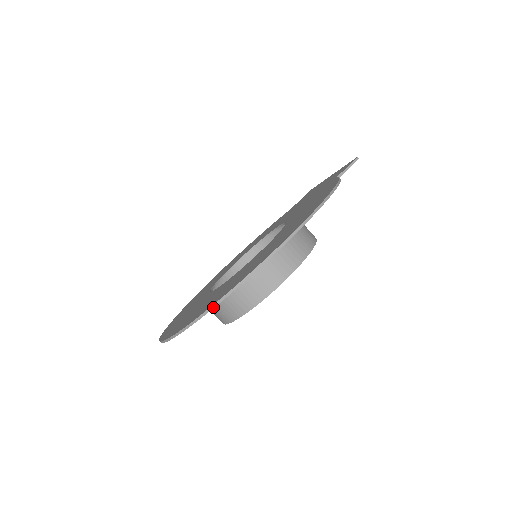
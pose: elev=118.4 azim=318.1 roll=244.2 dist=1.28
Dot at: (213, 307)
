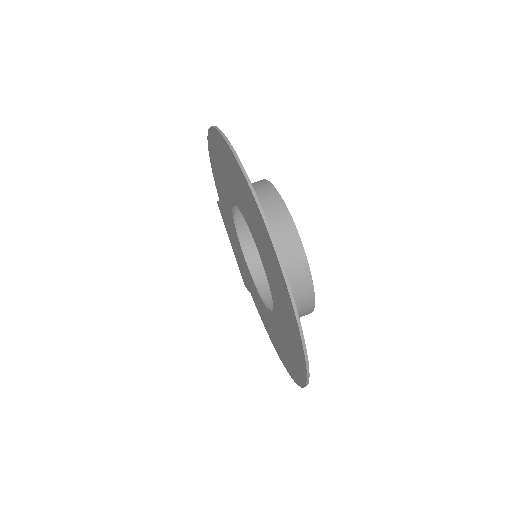
Dot at: (235, 154)
